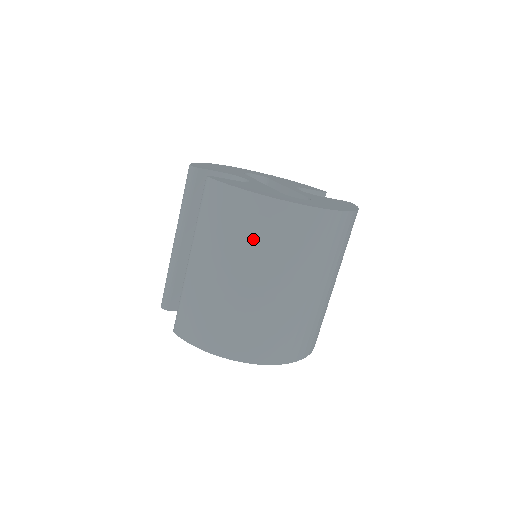
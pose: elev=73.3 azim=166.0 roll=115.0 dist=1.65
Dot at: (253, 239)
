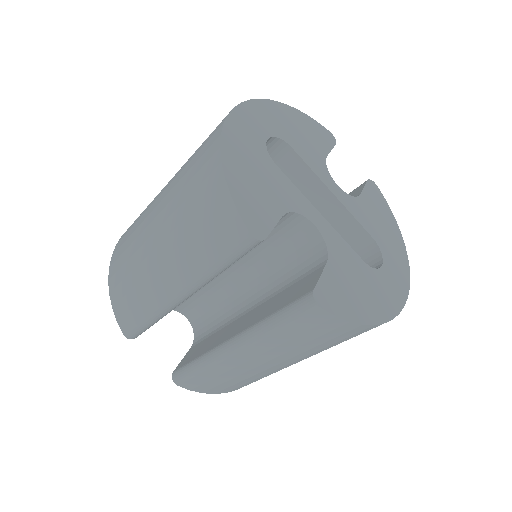
Dot at: occluded
